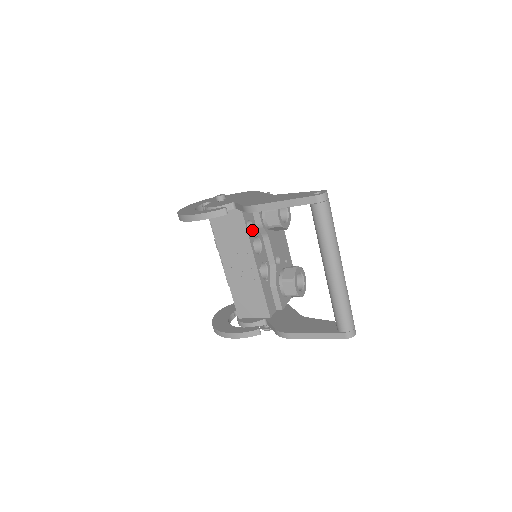
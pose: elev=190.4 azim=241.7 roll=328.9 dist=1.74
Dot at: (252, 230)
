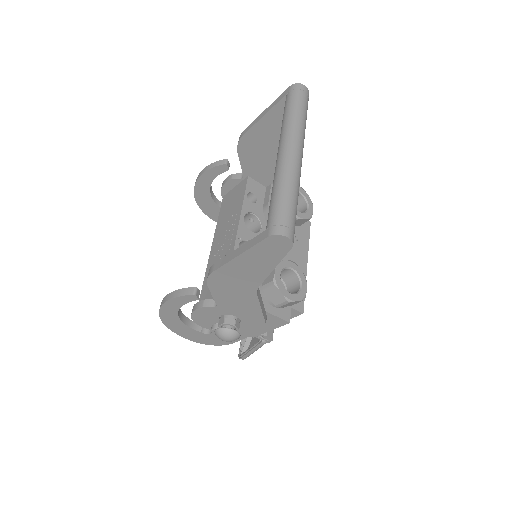
Dot at: (253, 205)
